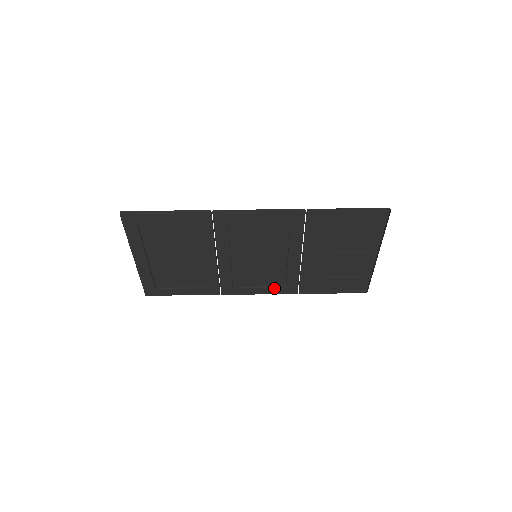
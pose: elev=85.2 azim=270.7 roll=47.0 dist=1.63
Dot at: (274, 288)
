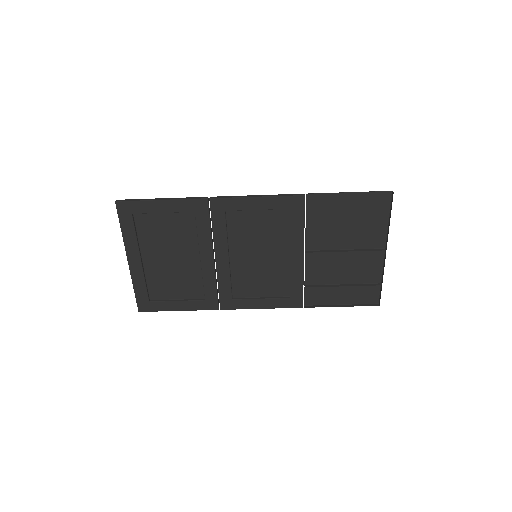
Dot at: (277, 300)
